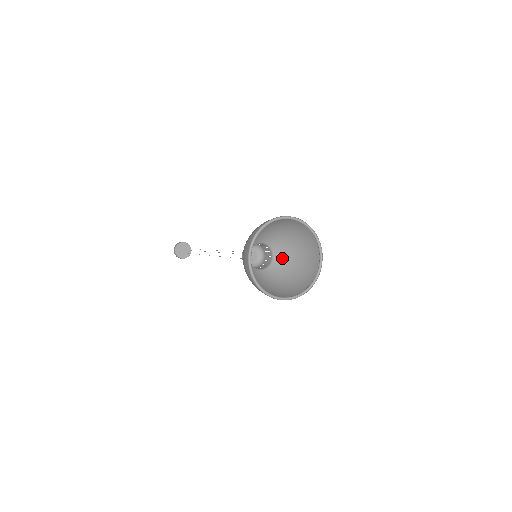
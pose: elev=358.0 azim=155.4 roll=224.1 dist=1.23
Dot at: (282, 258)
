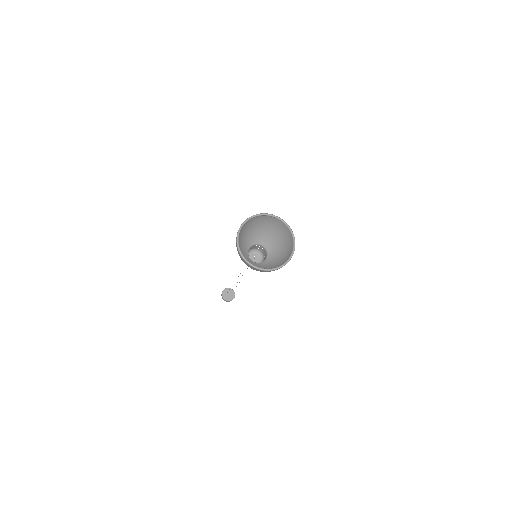
Dot at: (269, 262)
